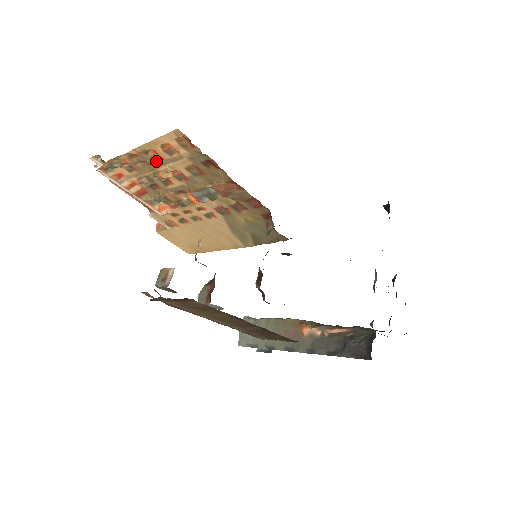
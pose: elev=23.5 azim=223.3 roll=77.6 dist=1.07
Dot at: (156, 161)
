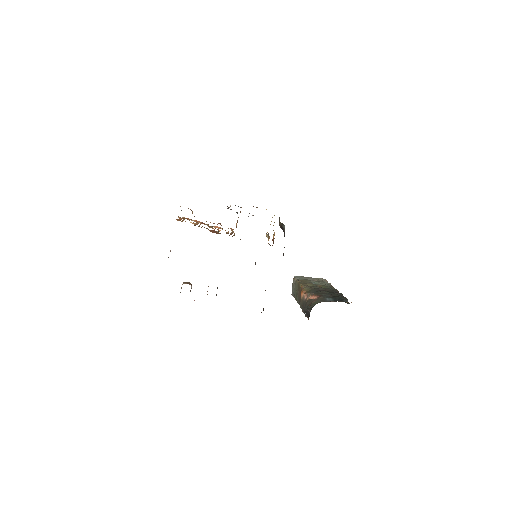
Dot at: occluded
